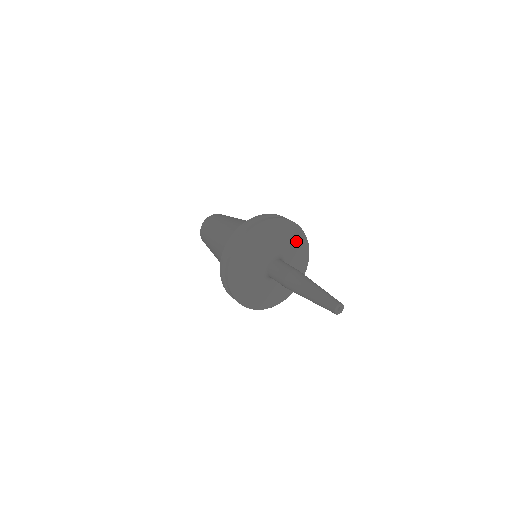
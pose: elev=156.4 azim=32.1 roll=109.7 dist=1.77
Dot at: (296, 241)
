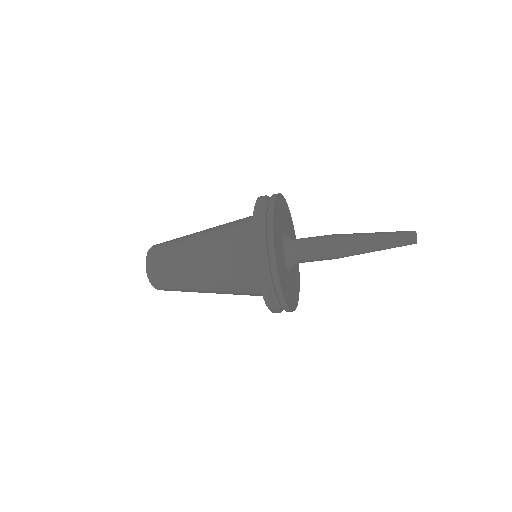
Dot at: (296, 280)
